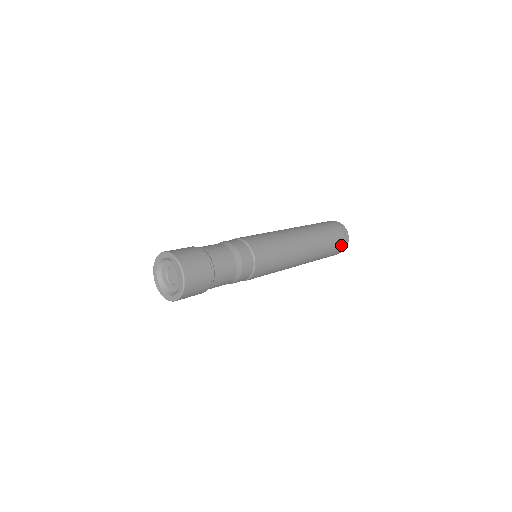
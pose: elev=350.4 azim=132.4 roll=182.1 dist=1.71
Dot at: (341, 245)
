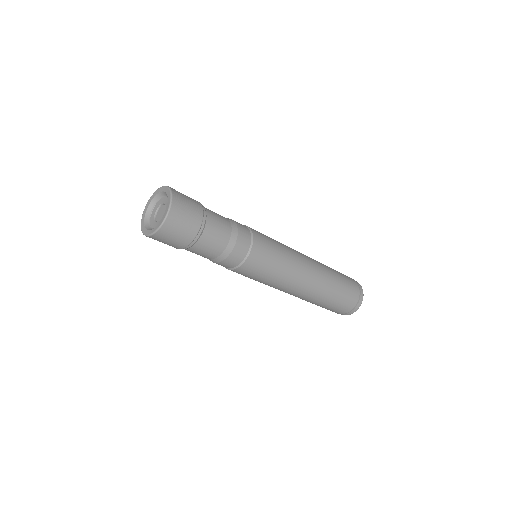
Dot at: (353, 299)
